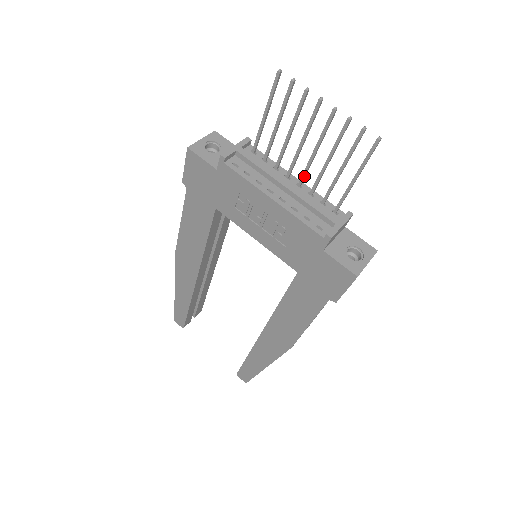
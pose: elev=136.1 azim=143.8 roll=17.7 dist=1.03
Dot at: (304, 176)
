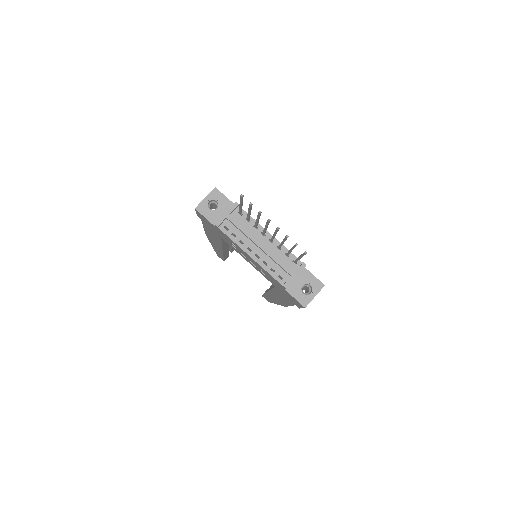
Dot at: (272, 240)
